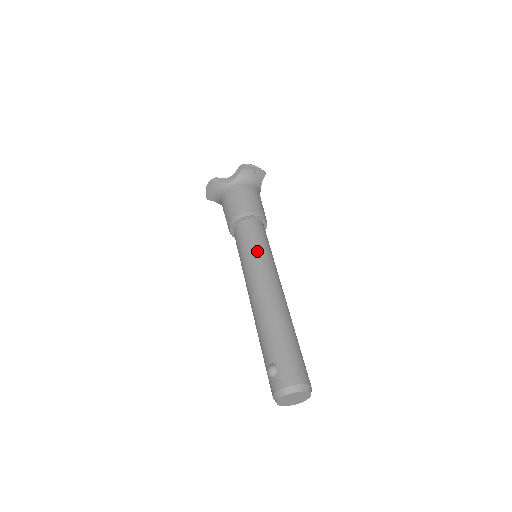
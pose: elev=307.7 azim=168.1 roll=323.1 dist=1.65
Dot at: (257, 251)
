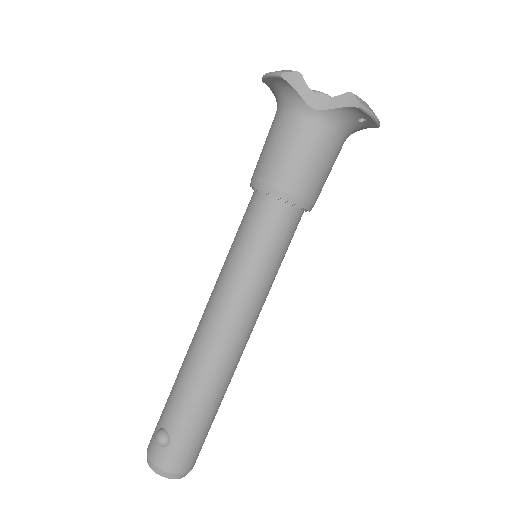
Dot at: (258, 273)
